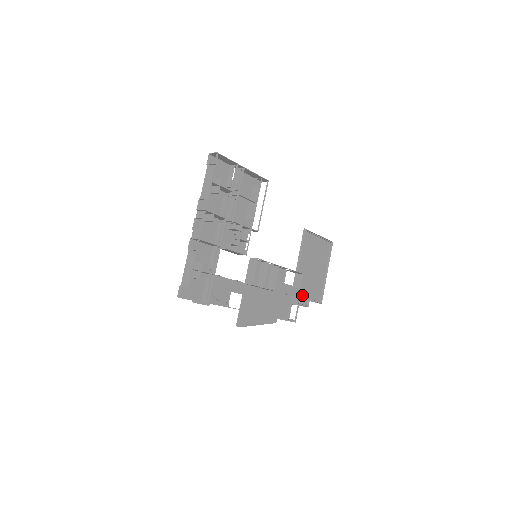
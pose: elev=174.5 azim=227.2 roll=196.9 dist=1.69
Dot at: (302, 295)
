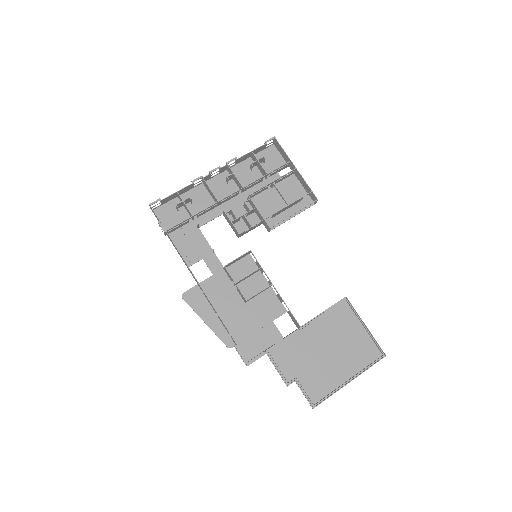
Dot at: (290, 363)
